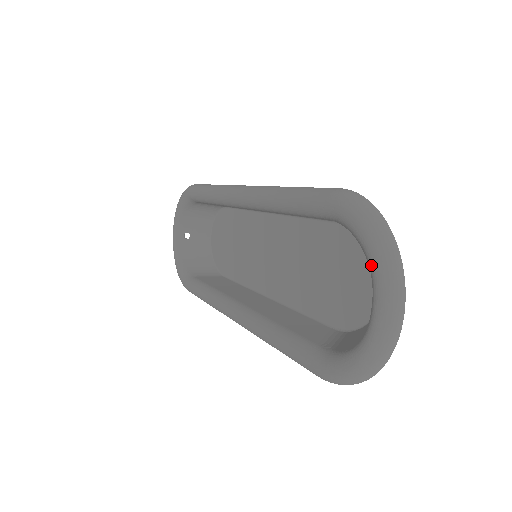
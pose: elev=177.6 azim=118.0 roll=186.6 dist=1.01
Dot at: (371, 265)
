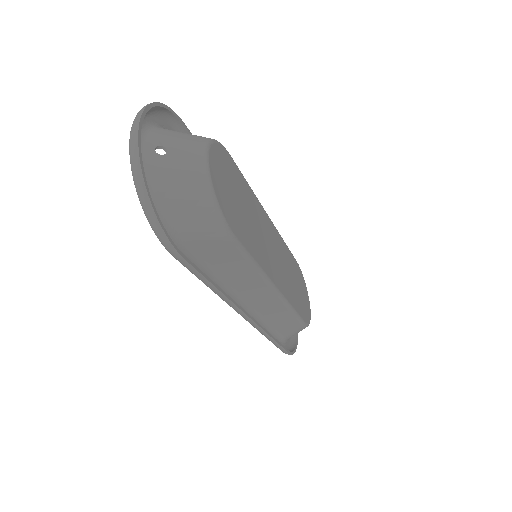
Dot at: occluded
